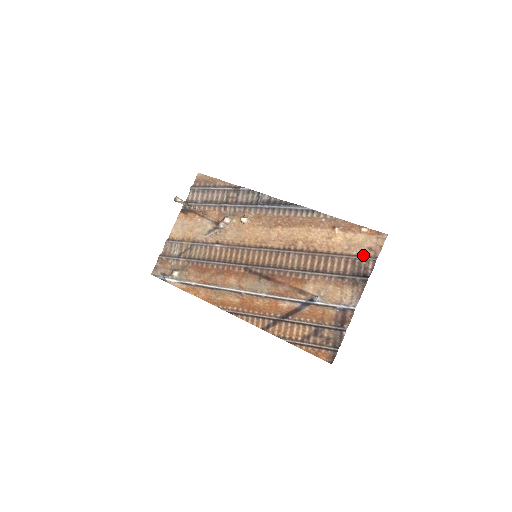
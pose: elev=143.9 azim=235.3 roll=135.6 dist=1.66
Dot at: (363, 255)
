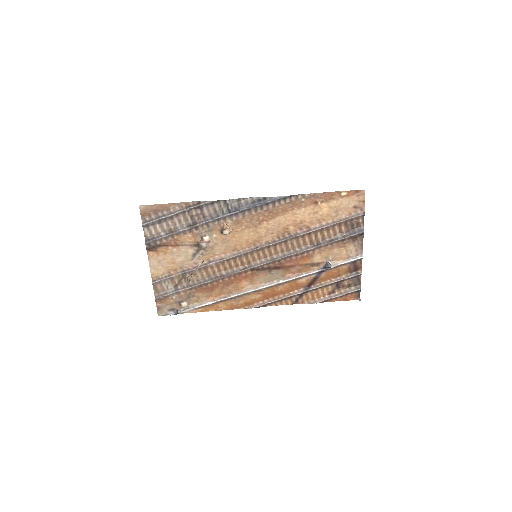
Dot at: (352, 215)
